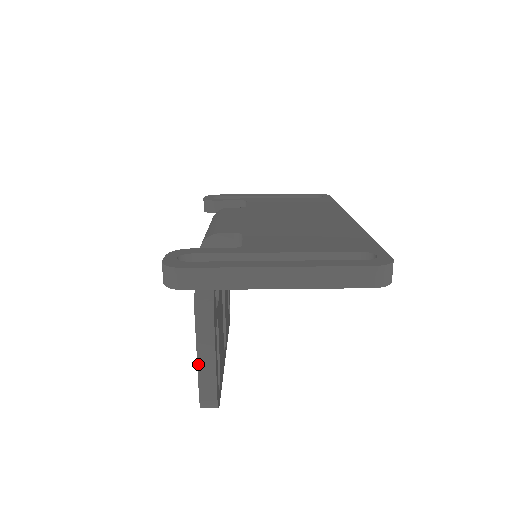
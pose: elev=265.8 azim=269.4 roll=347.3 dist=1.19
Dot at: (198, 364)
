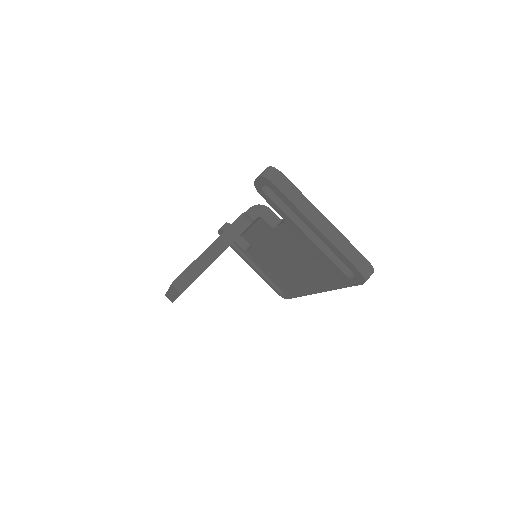
Dot at: (207, 249)
